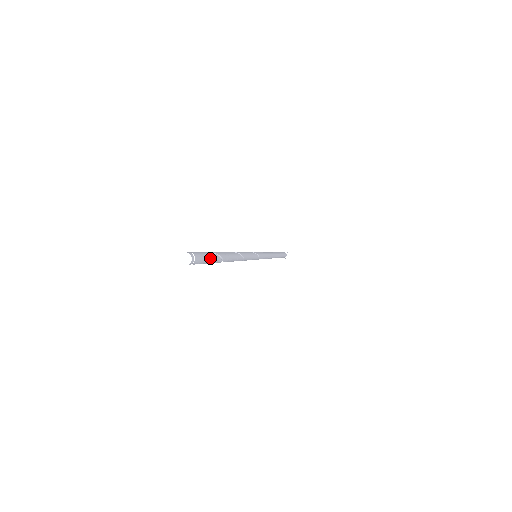
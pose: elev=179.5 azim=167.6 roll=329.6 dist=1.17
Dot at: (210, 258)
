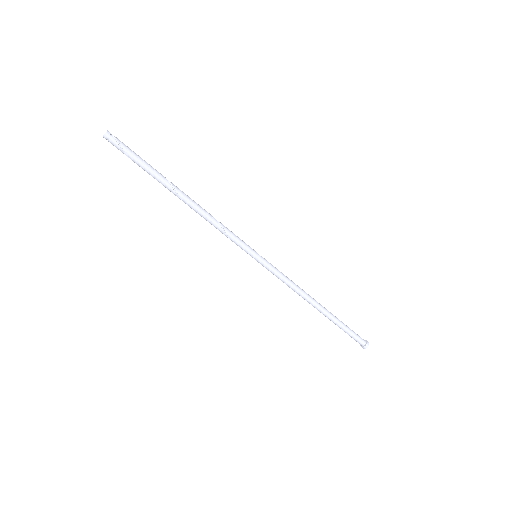
Dot at: (138, 156)
